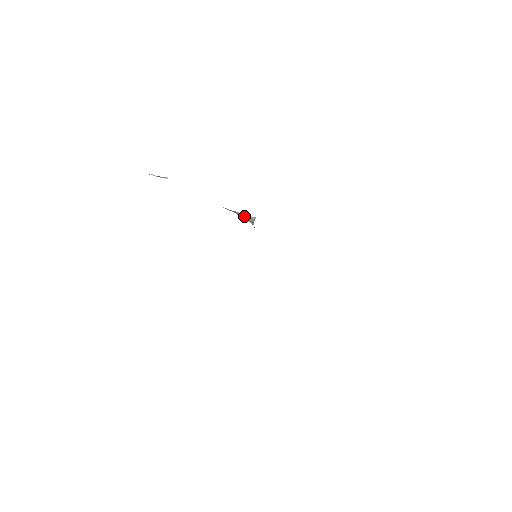
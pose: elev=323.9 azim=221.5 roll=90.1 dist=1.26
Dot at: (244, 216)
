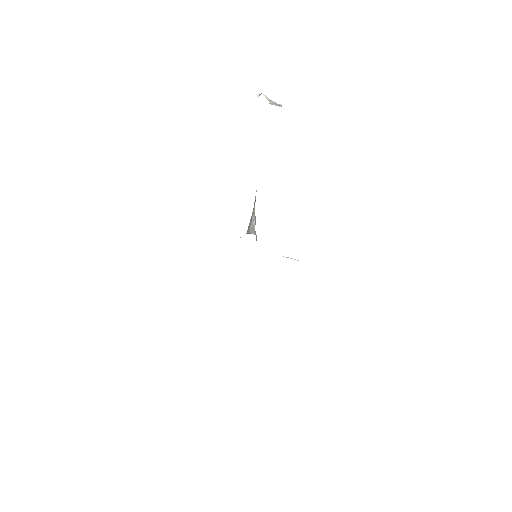
Dot at: (251, 220)
